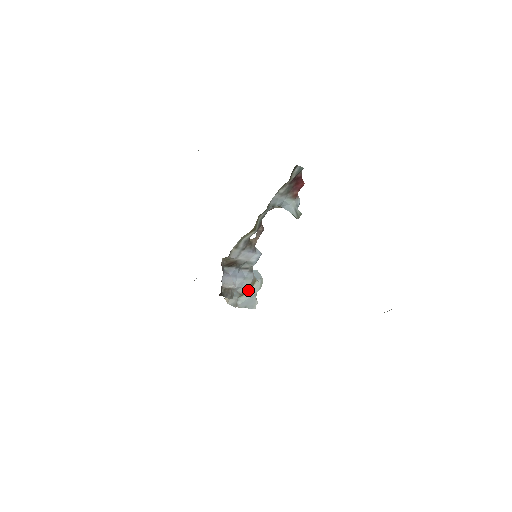
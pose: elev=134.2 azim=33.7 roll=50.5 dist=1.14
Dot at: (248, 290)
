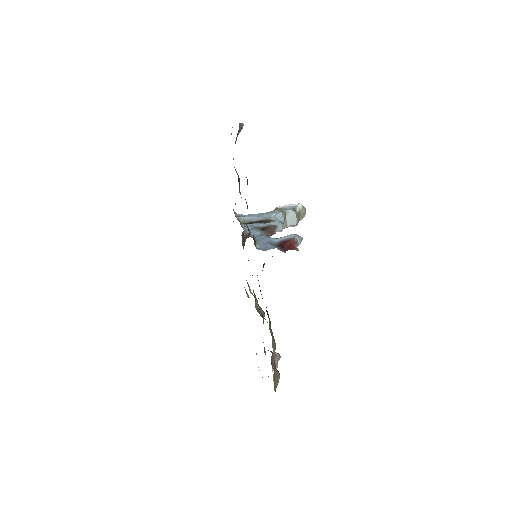
Dot at: occluded
